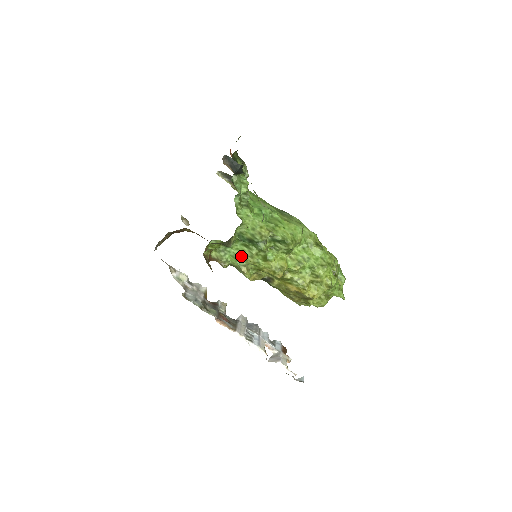
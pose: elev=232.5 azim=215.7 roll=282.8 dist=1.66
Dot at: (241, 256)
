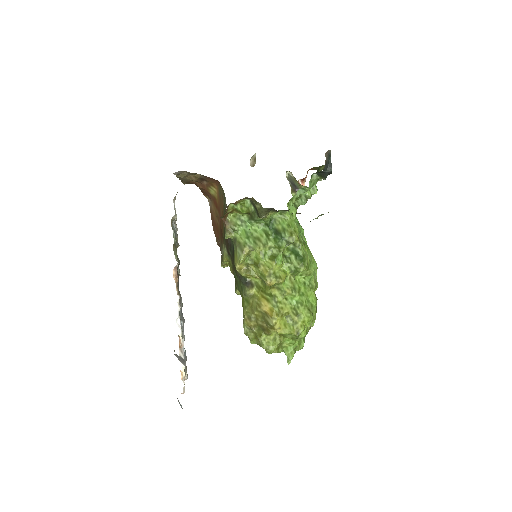
Dot at: (254, 238)
